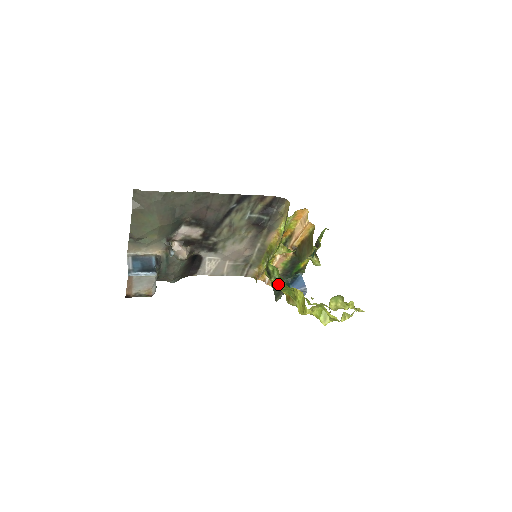
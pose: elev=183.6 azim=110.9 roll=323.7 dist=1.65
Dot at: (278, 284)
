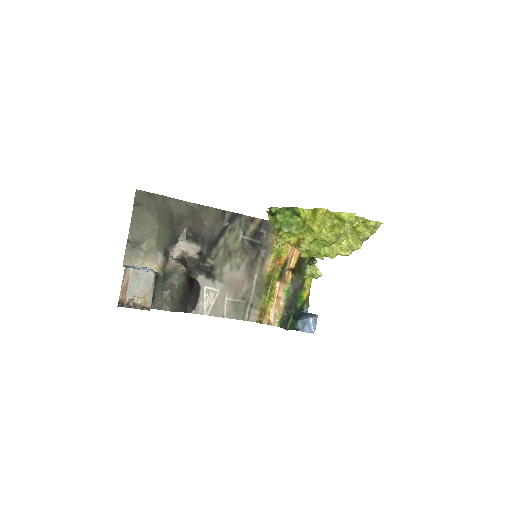
Dot at: (284, 221)
